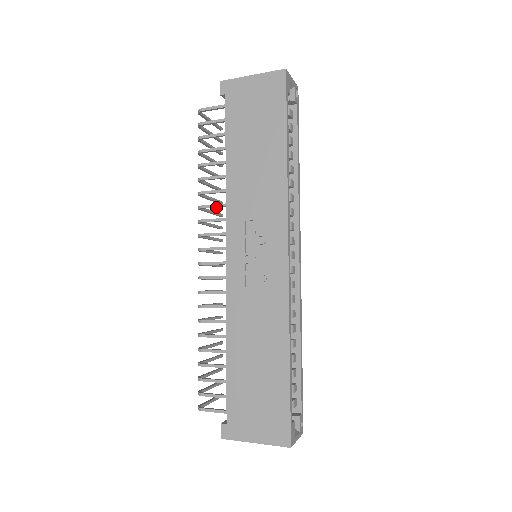
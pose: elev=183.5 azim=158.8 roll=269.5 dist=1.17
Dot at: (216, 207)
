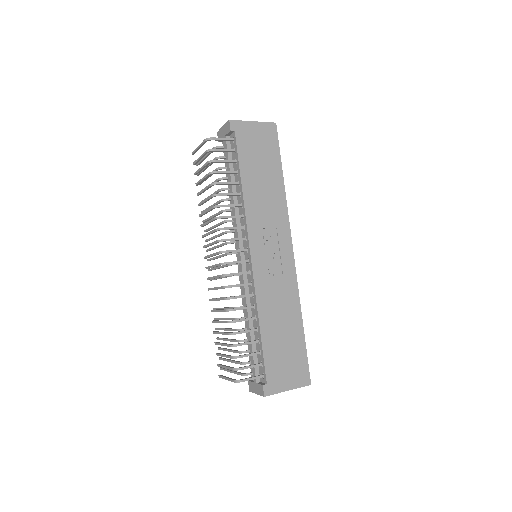
Dot at: occluded
